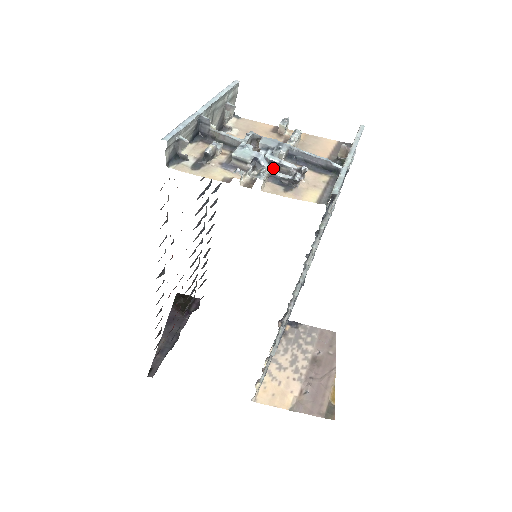
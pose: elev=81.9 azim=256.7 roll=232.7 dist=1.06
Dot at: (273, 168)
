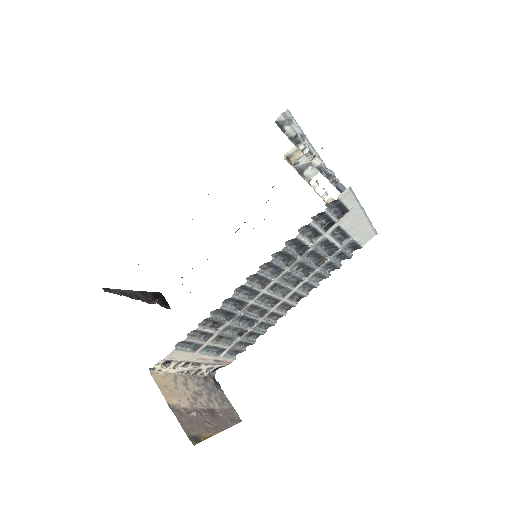
Dot at: occluded
